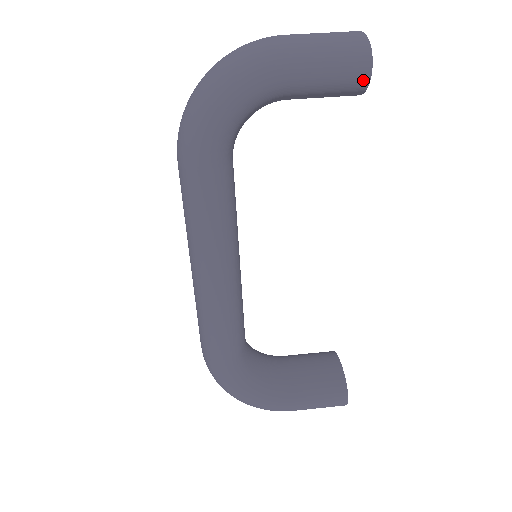
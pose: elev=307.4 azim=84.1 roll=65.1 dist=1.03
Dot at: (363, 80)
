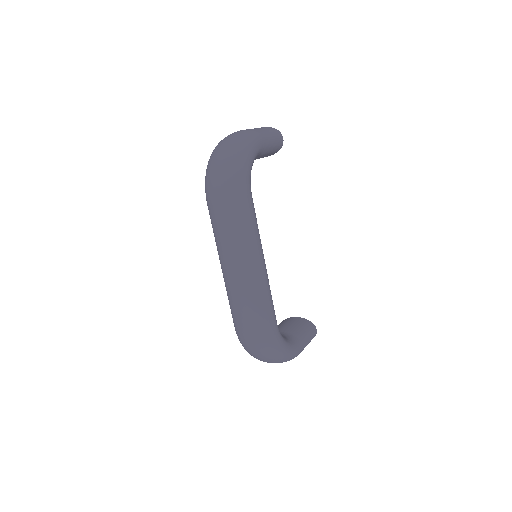
Dot at: (281, 144)
